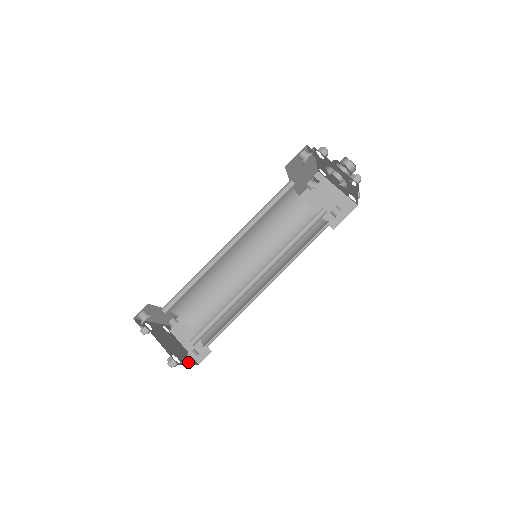
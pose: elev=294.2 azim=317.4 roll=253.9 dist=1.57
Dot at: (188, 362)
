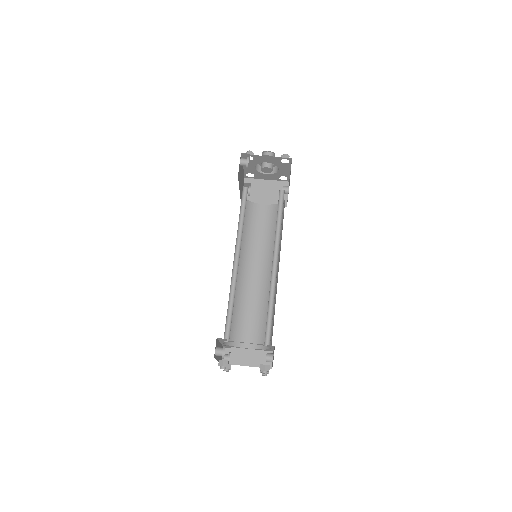
Dot at: occluded
